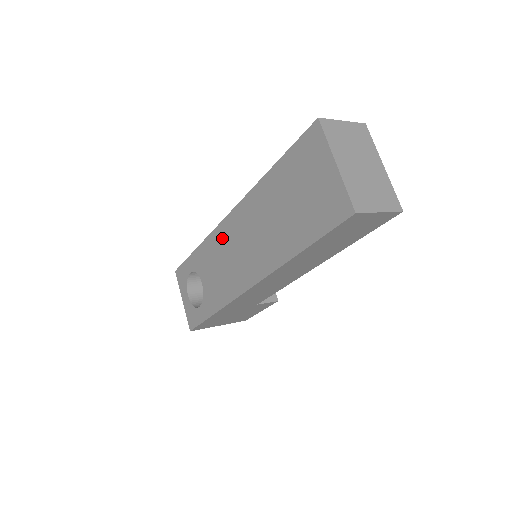
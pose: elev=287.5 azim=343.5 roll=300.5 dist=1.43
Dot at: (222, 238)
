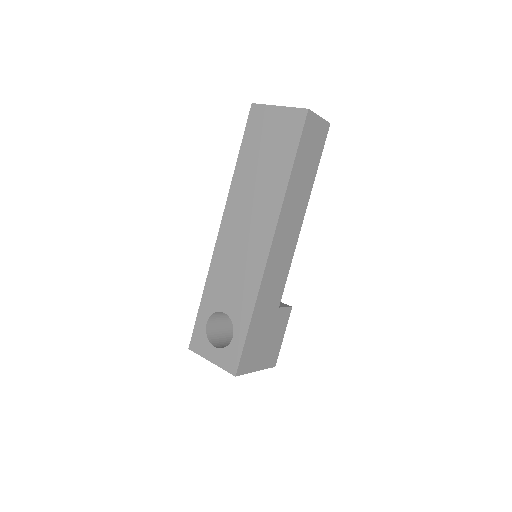
Dot at: (224, 251)
